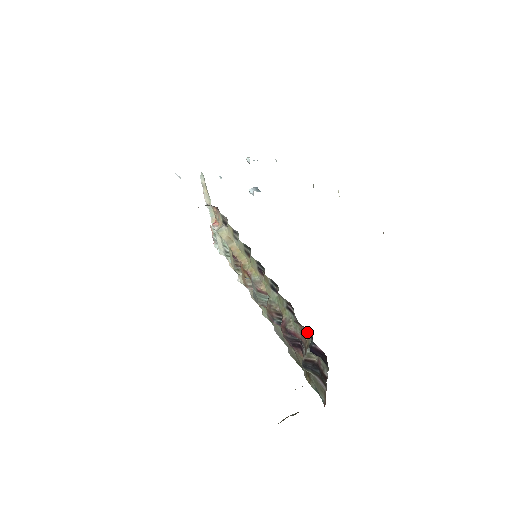
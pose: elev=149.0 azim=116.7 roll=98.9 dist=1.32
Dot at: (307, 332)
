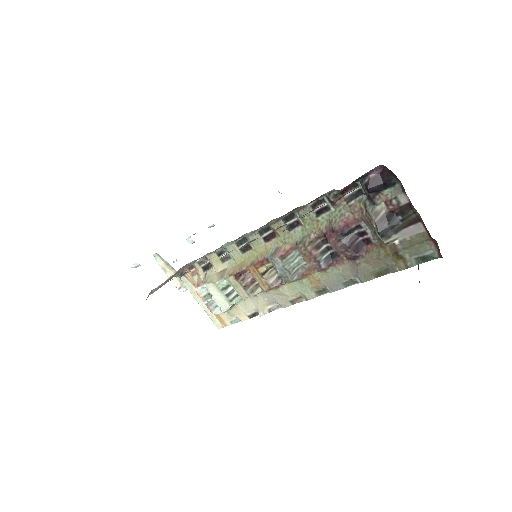
Dot at: (352, 195)
